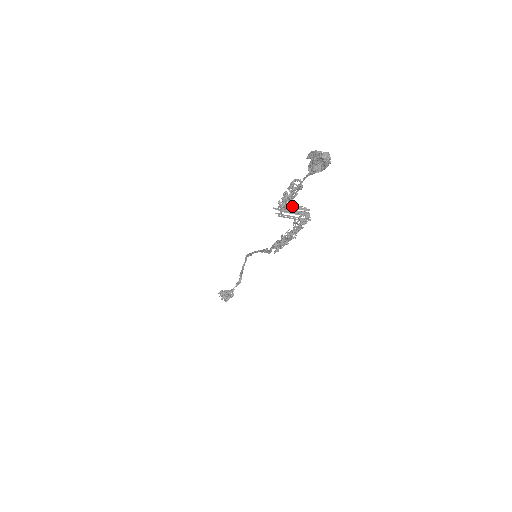
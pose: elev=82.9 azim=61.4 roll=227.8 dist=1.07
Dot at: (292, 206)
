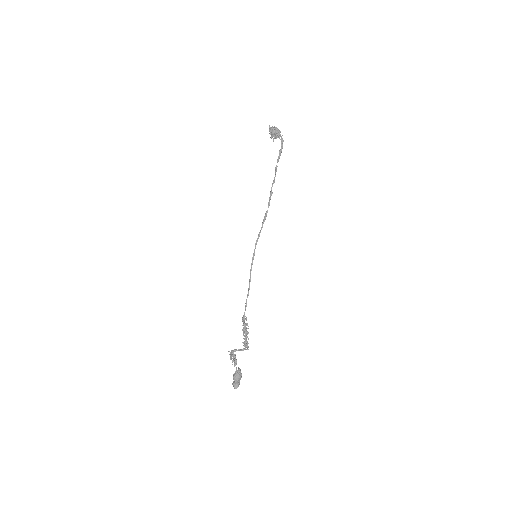
Dot at: (238, 350)
